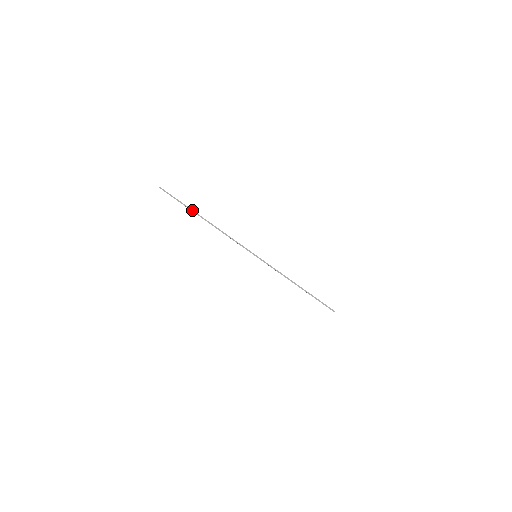
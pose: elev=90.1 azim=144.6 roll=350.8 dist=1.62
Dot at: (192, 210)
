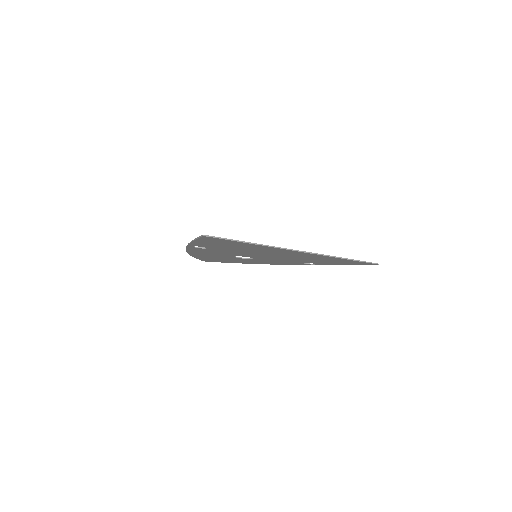
Dot at: (245, 242)
